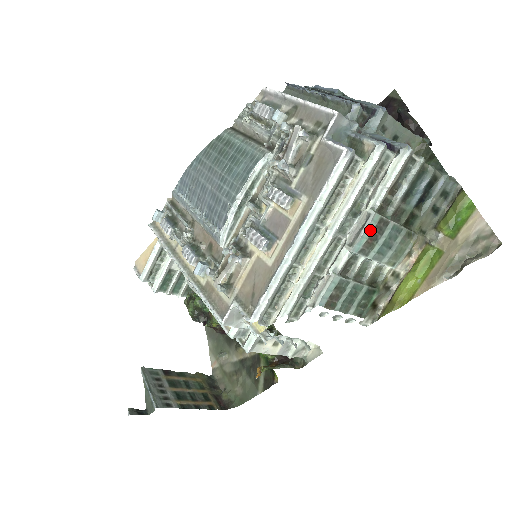
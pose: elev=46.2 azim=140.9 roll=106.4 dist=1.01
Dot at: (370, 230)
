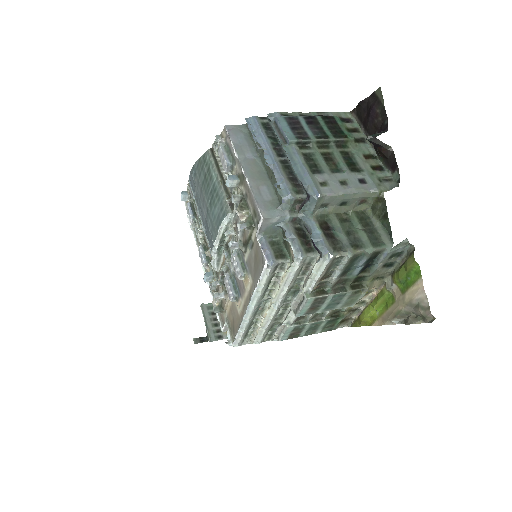
Dot at: (307, 306)
